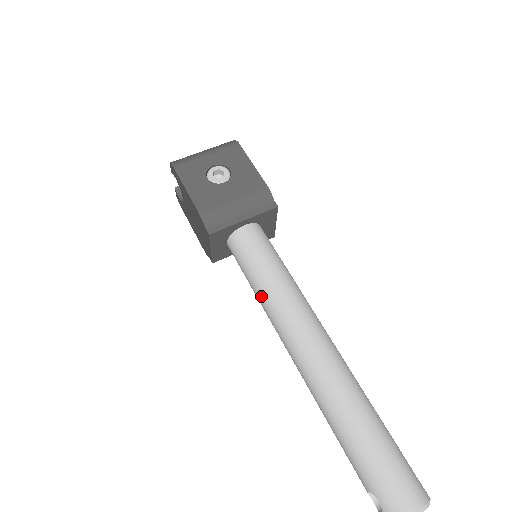
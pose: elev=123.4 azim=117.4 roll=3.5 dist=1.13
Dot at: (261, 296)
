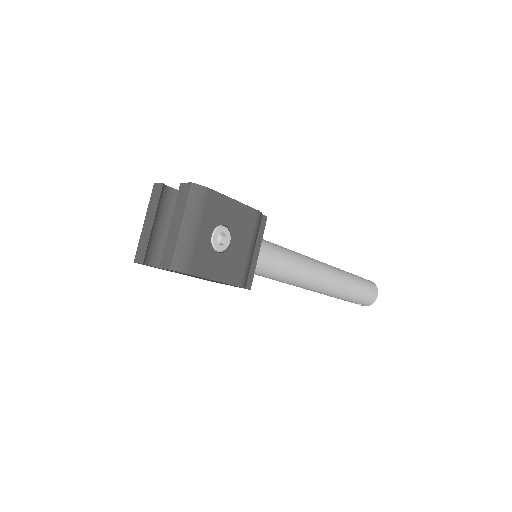
Dot at: (283, 281)
